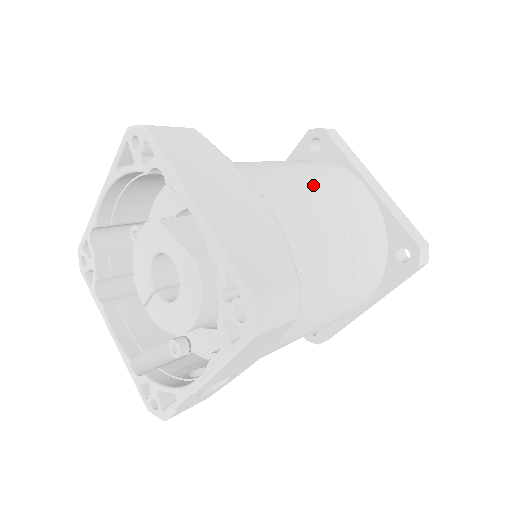
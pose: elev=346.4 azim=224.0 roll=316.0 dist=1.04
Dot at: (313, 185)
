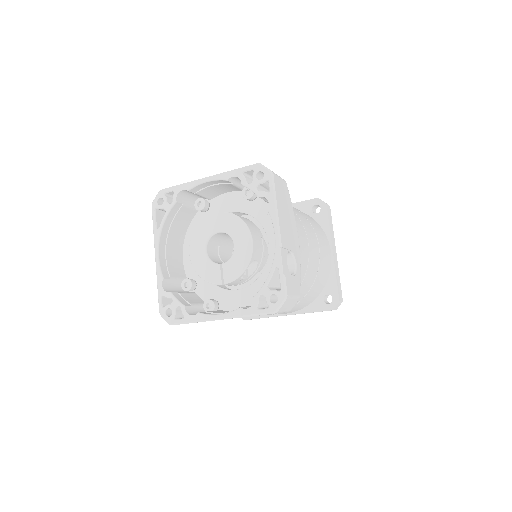
Dot at: occluded
